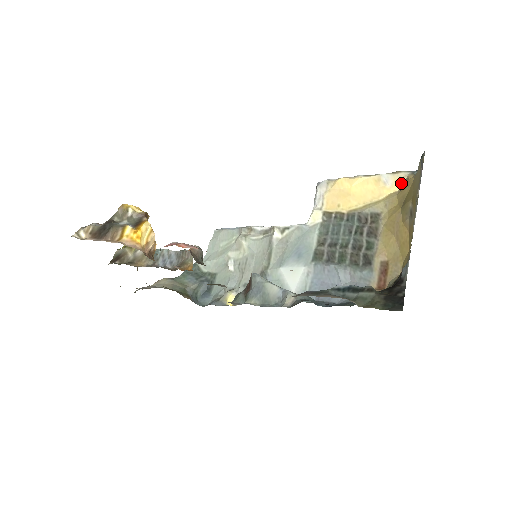
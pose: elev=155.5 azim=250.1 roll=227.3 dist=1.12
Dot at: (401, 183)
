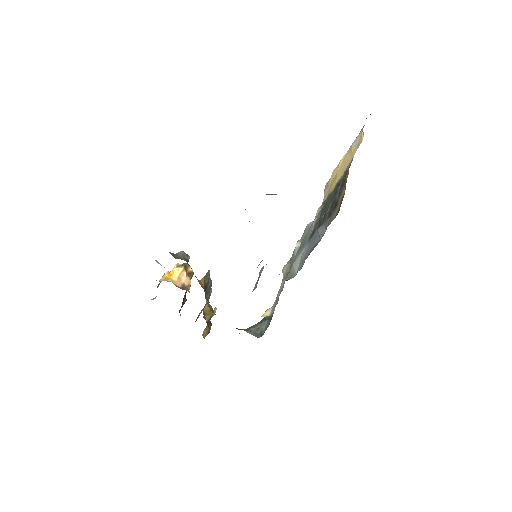
Dot at: (362, 135)
